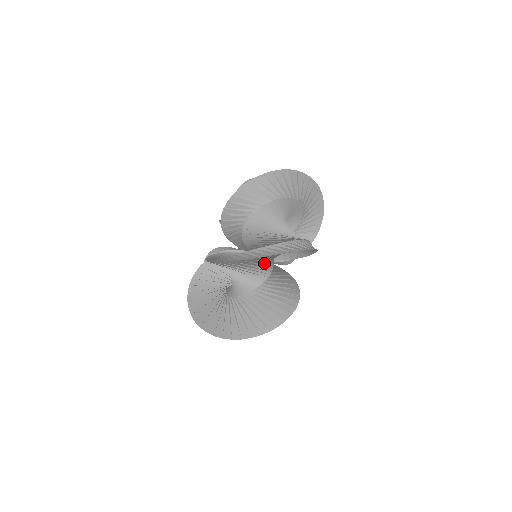
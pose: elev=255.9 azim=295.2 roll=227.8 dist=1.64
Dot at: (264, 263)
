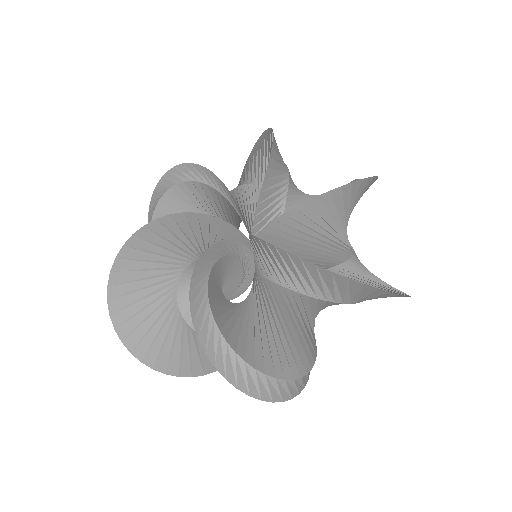
Dot at: occluded
